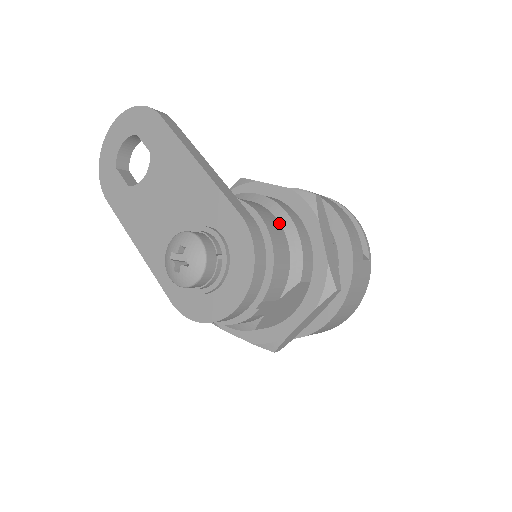
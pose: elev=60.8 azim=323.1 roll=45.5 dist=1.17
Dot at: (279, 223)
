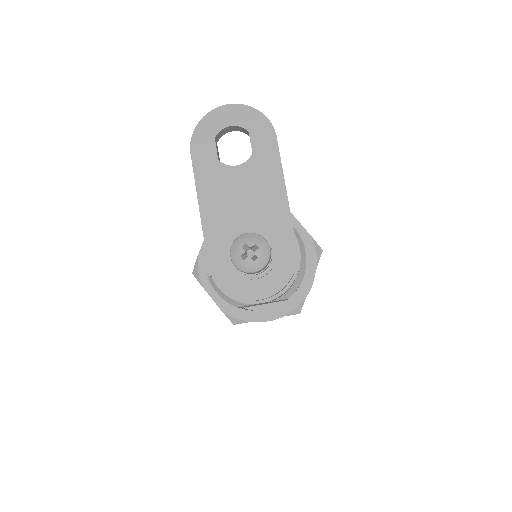
Dot at: occluded
